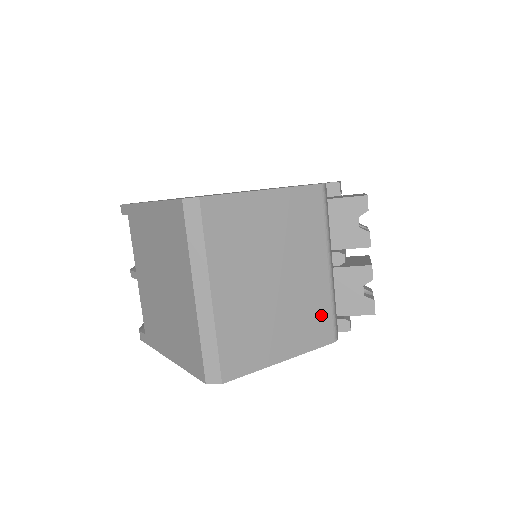
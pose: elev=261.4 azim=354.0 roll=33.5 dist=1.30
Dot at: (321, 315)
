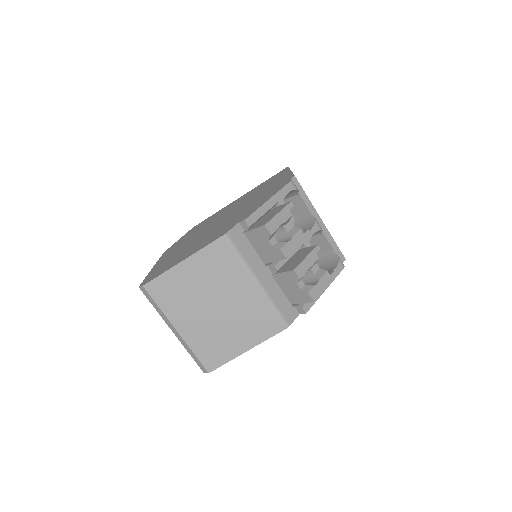
Dot at: (265, 316)
